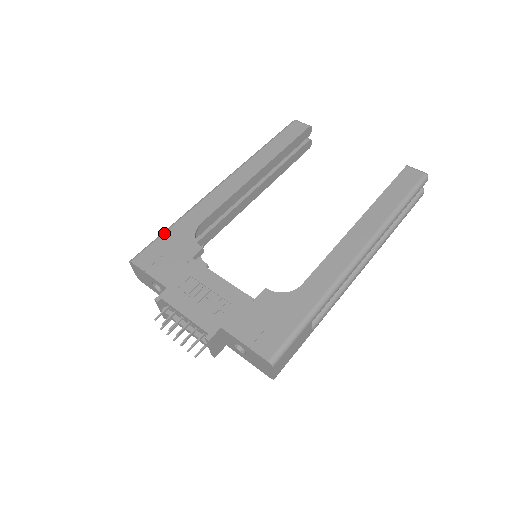
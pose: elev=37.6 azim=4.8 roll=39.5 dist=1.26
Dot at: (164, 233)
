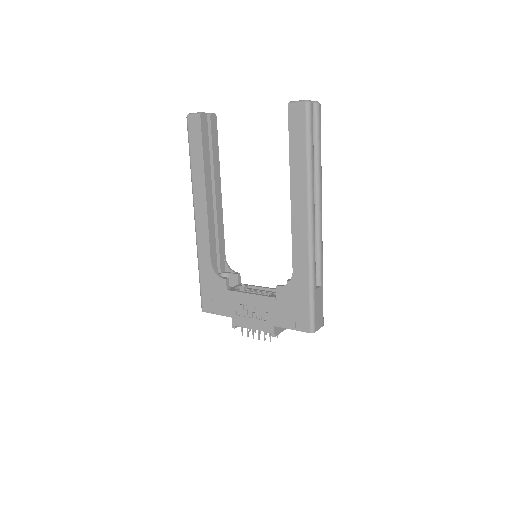
Dot at: (200, 282)
